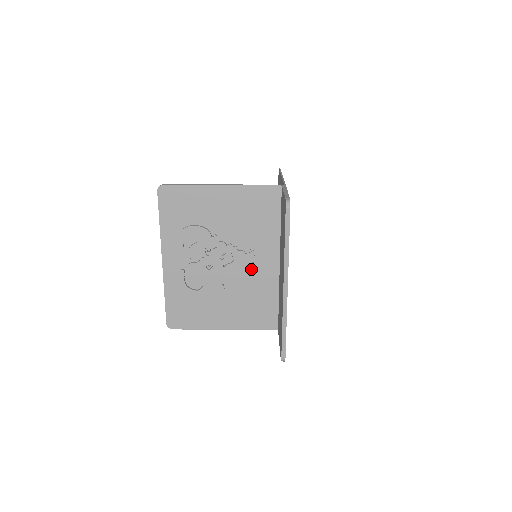
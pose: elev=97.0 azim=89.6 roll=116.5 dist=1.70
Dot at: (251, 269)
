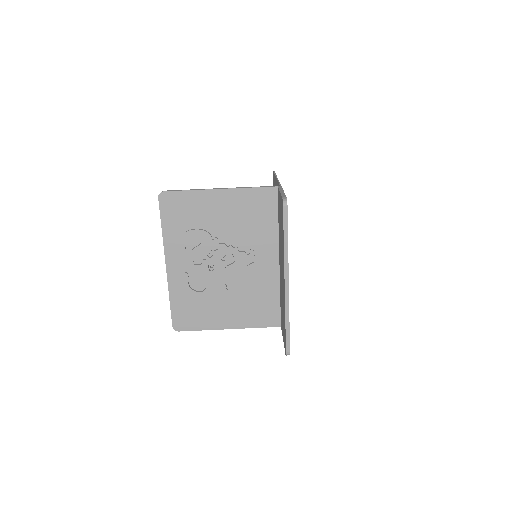
Dot at: (252, 269)
